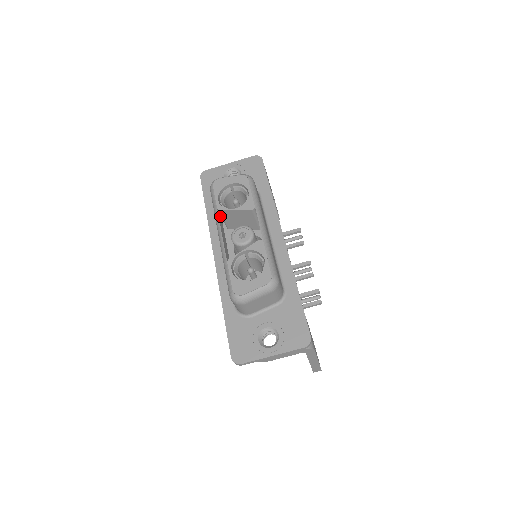
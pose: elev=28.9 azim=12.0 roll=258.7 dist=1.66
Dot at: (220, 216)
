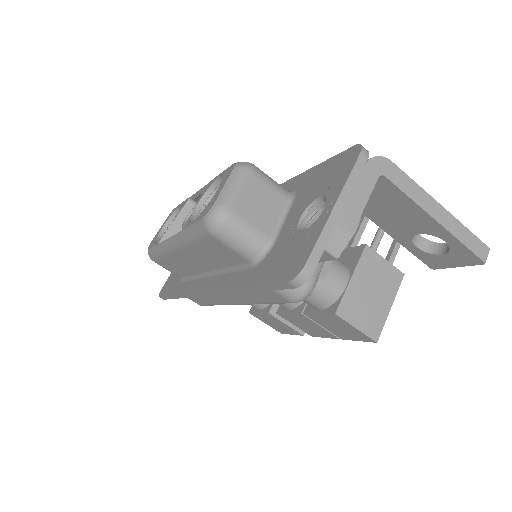
Dot at: occluded
